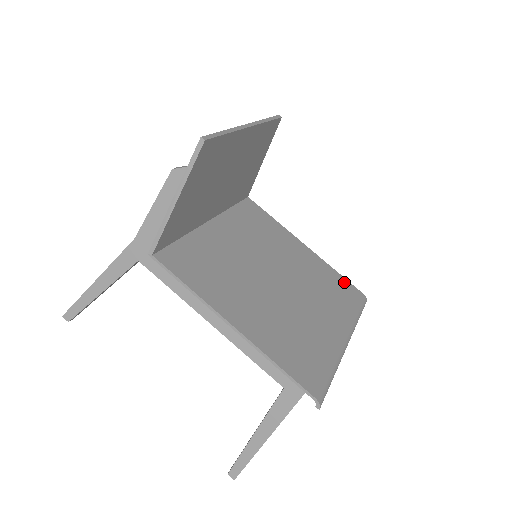
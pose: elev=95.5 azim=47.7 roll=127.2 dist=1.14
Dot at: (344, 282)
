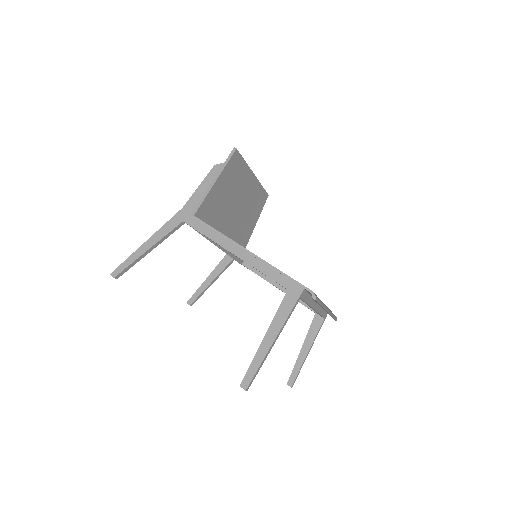
Dot at: occluded
